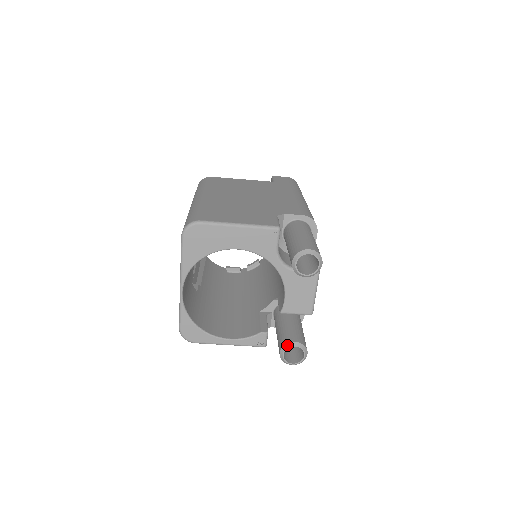
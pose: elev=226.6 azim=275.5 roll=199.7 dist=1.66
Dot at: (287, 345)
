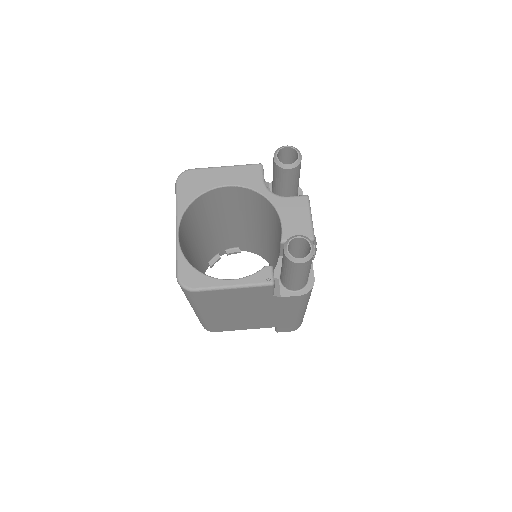
Dot at: (289, 239)
